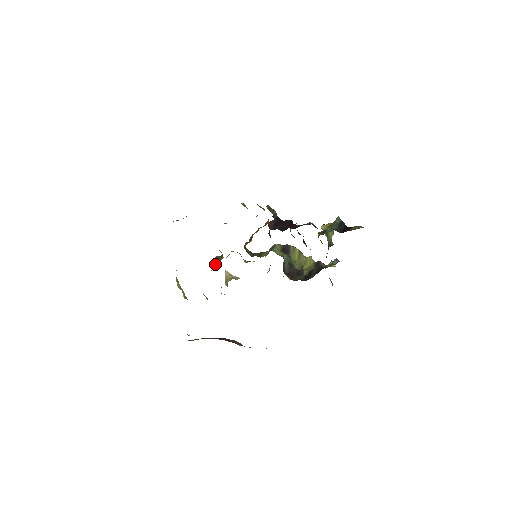
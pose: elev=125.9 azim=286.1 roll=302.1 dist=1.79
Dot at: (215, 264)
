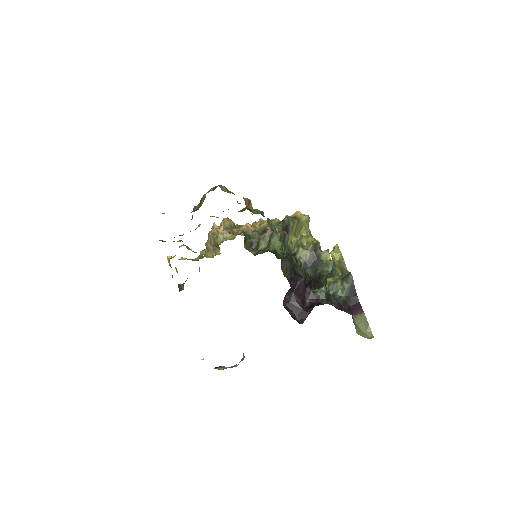
Dot at: (210, 250)
